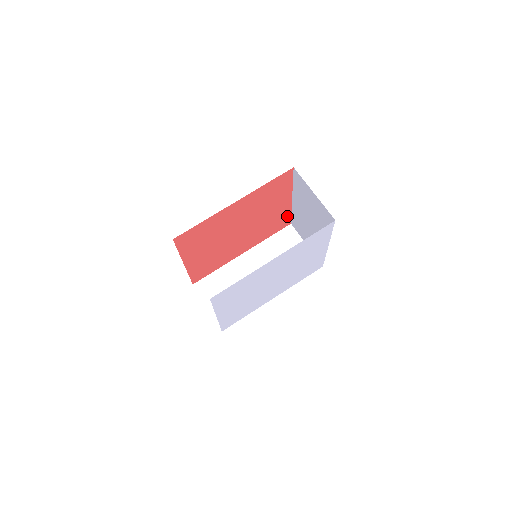
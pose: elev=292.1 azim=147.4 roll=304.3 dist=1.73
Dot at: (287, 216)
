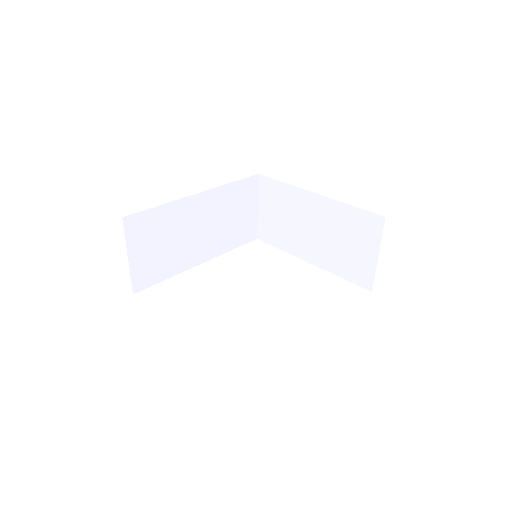
Dot at: occluded
